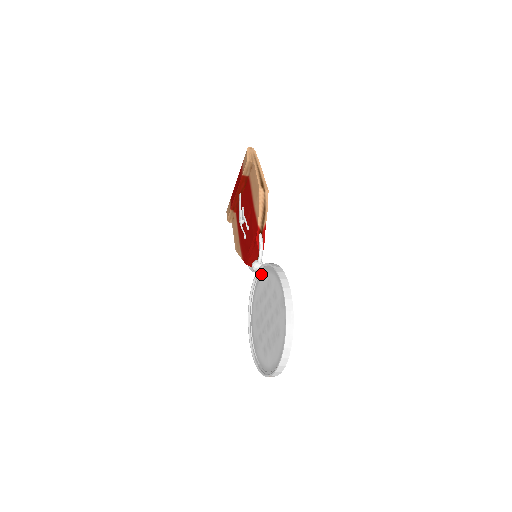
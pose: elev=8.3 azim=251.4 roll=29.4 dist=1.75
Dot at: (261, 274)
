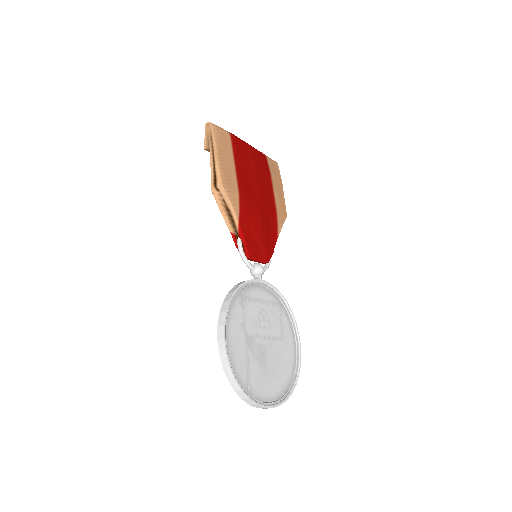
Dot at: (252, 287)
